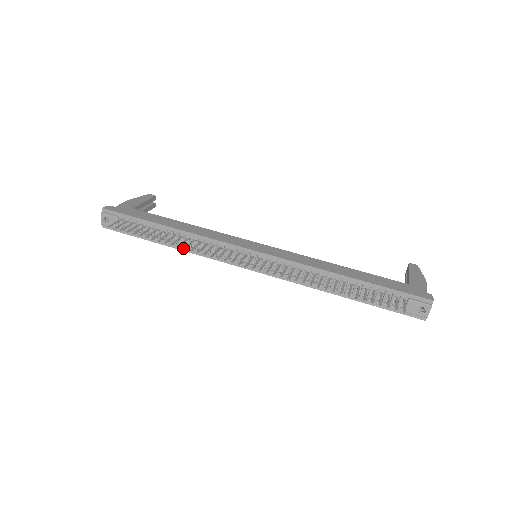
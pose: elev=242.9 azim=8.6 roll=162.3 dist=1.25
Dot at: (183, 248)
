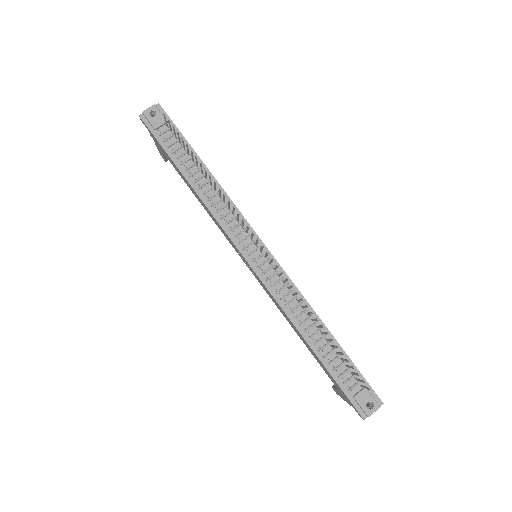
Dot at: occluded
